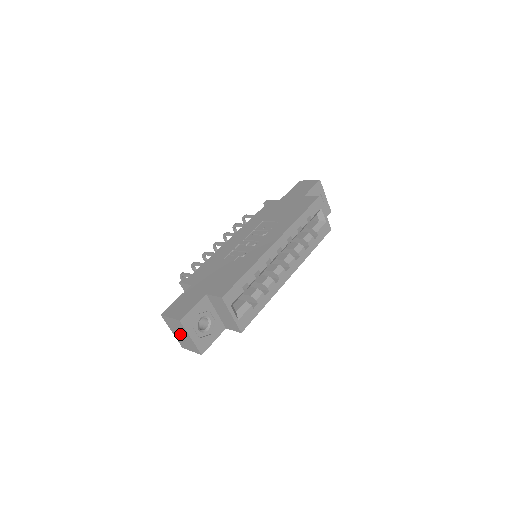
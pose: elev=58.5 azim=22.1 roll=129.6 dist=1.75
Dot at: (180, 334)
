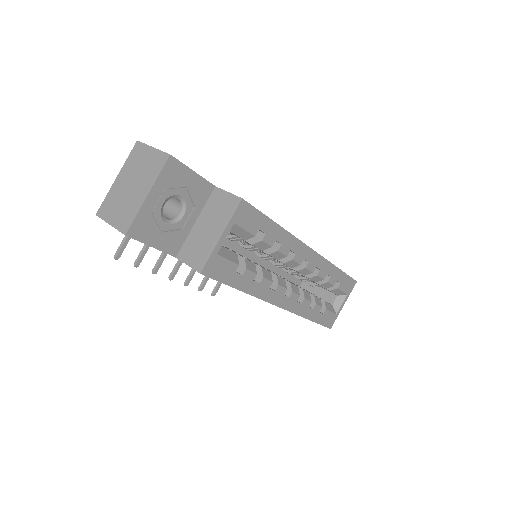
Dot at: (131, 184)
